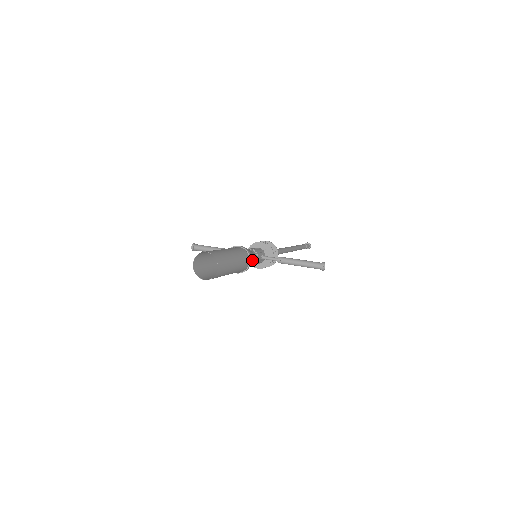
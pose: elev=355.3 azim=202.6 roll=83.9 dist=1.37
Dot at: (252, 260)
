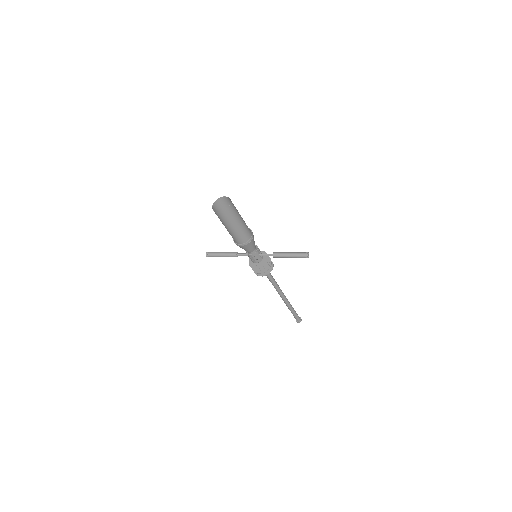
Dot at: (253, 240)
